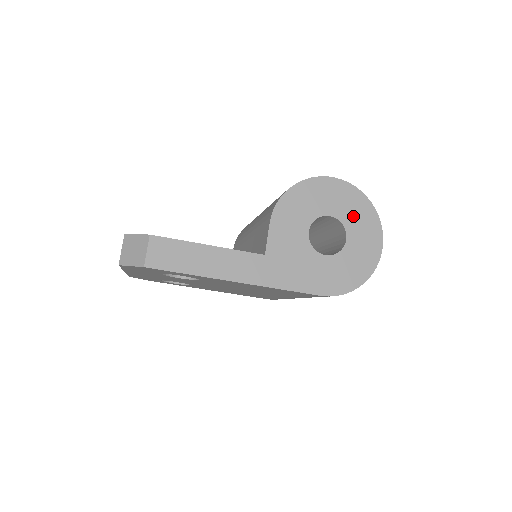
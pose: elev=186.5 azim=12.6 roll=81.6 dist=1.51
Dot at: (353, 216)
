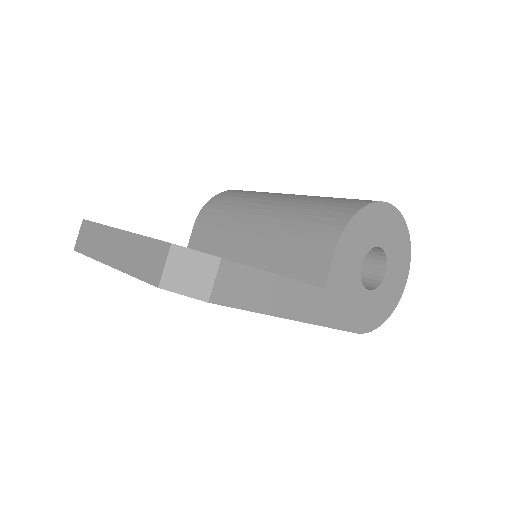
Dot at: (395, 249)
